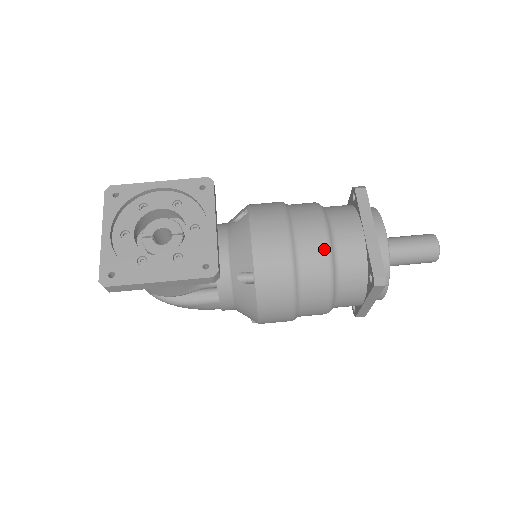
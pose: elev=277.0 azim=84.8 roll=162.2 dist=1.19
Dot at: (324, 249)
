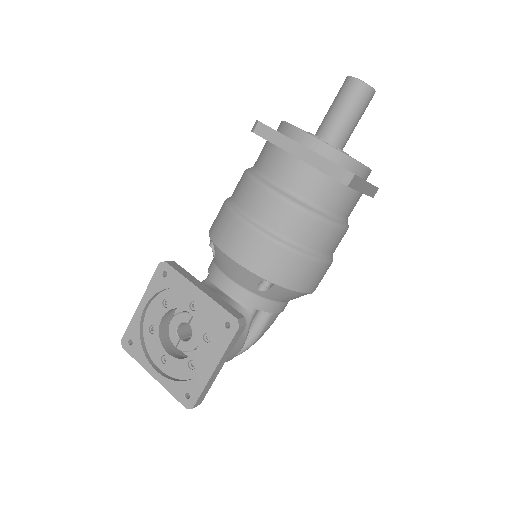
Dot at: (285, 206)
